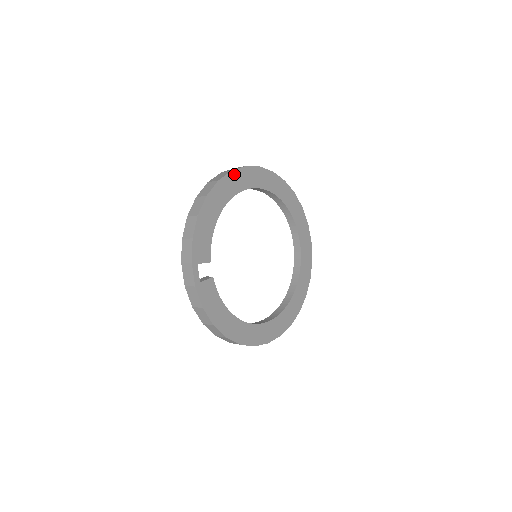
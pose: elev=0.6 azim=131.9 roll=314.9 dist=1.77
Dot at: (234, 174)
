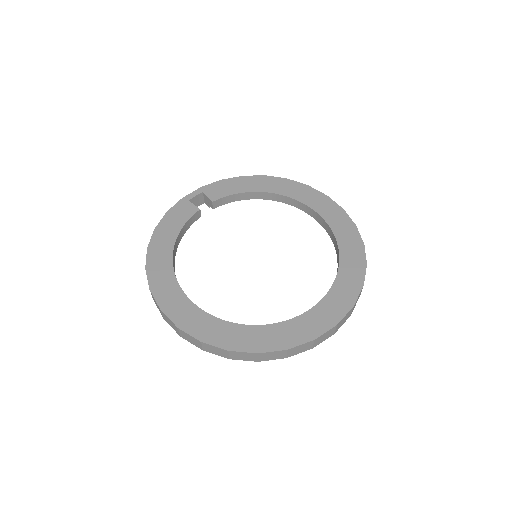
Dot at: (308, 189)
